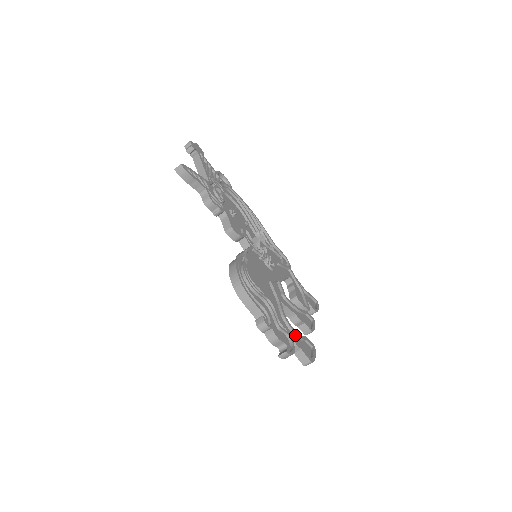
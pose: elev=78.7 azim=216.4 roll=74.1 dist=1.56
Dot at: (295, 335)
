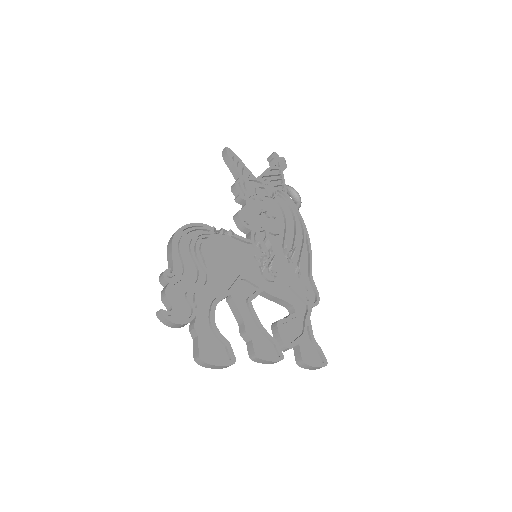
Dot at: (211, 326)
